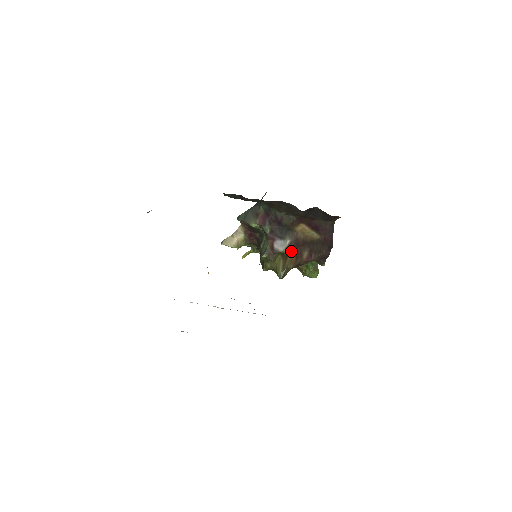
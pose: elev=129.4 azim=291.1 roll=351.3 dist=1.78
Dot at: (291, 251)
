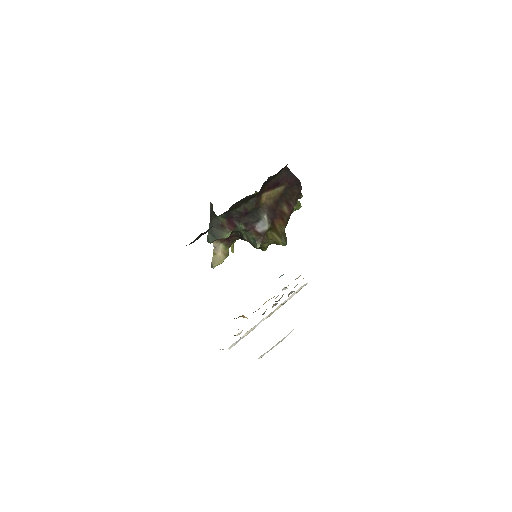
Dot at: (274, 220)
